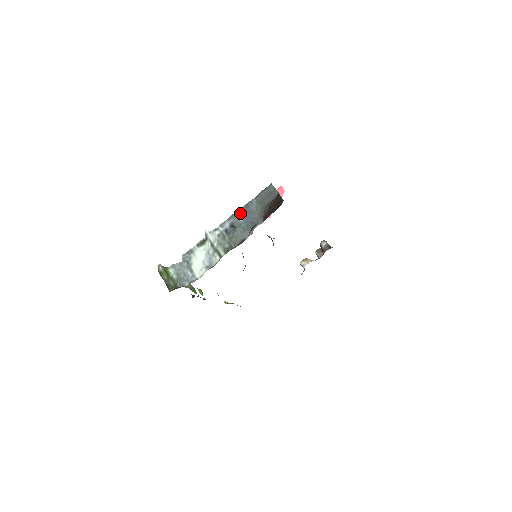
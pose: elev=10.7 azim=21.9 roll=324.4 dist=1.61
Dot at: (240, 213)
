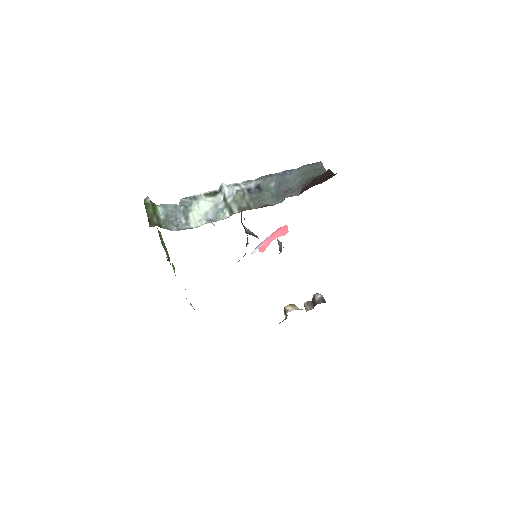
Dot at: (273, 177)
